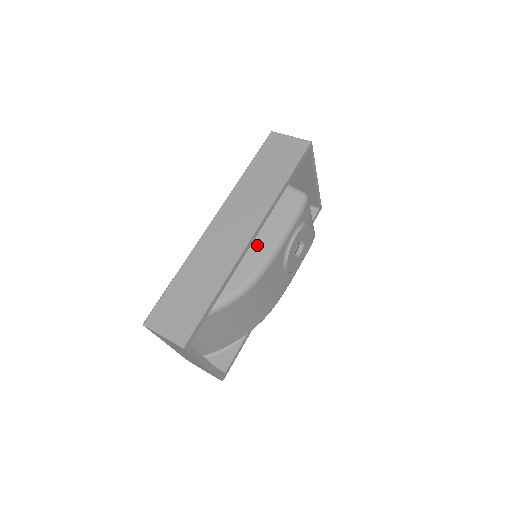
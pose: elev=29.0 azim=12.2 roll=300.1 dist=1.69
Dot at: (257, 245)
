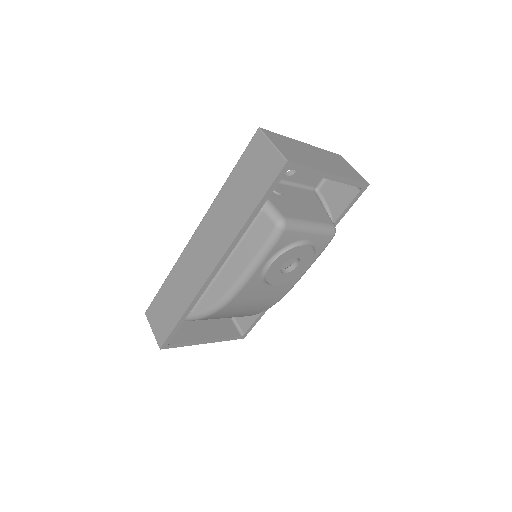
Dot at: (226, 272)
